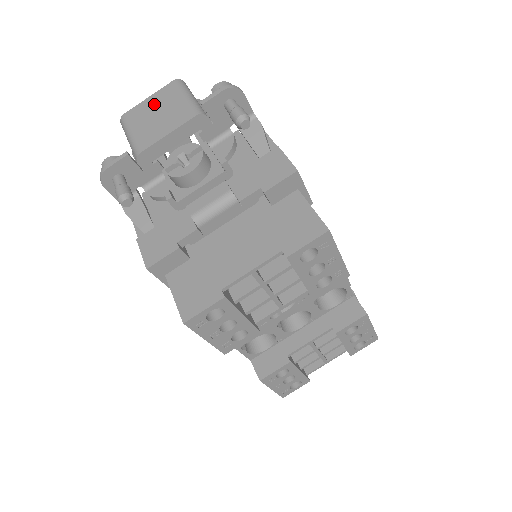
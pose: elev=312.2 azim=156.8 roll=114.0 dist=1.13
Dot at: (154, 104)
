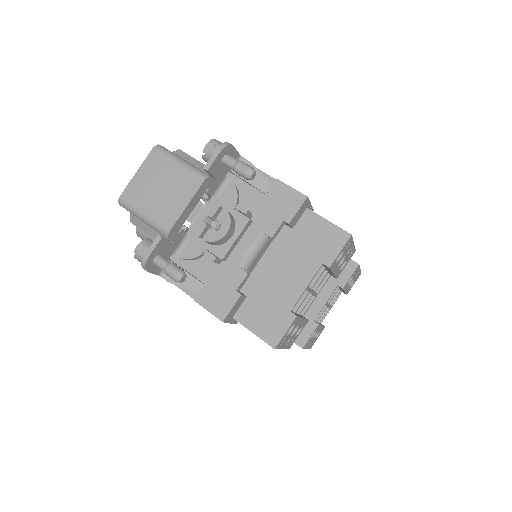
Dot at: (149, 178)
